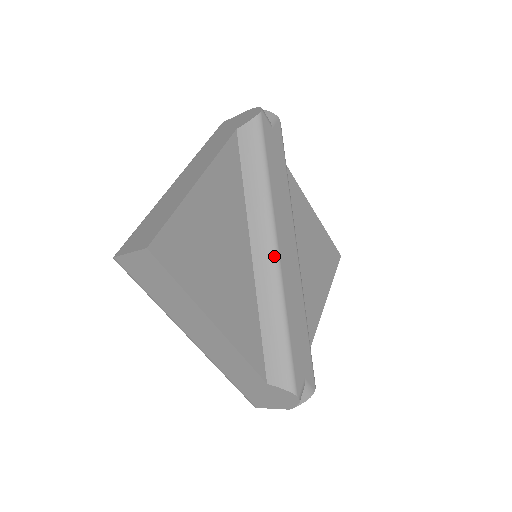
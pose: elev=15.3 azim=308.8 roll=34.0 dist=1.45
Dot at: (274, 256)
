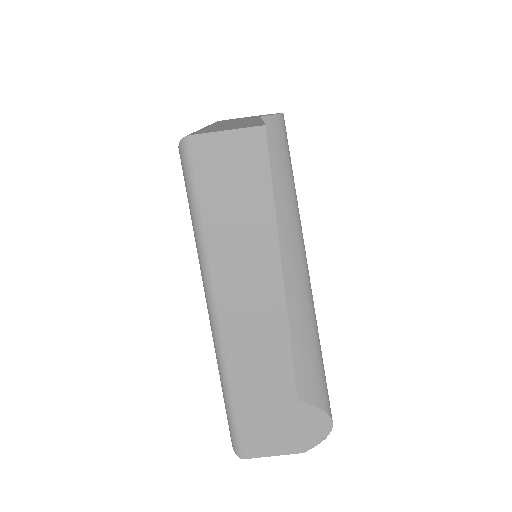
Dot at: (301, 246)
